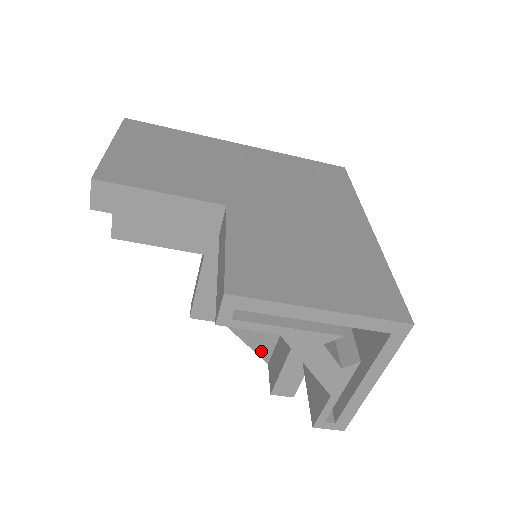
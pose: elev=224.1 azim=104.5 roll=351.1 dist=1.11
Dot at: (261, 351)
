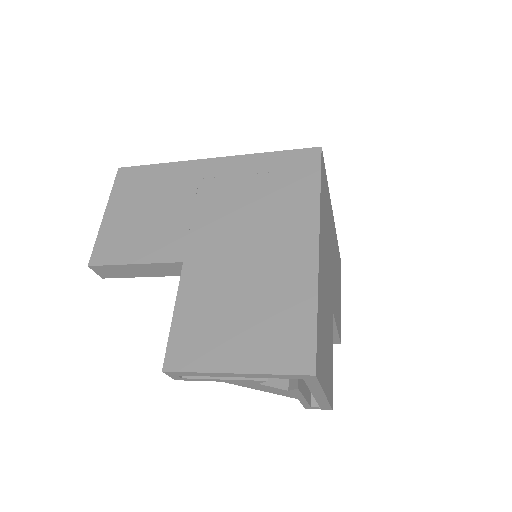
Dot at: occluded
